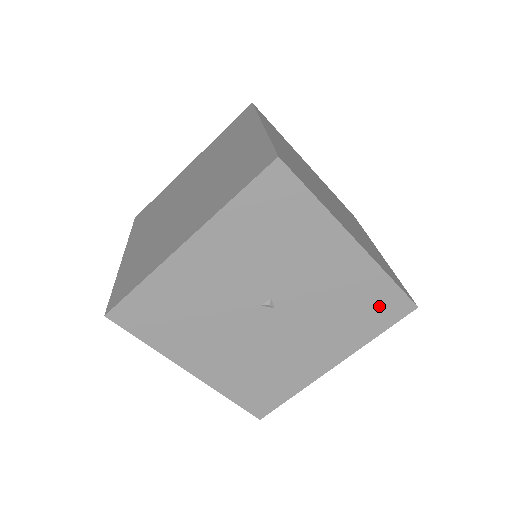
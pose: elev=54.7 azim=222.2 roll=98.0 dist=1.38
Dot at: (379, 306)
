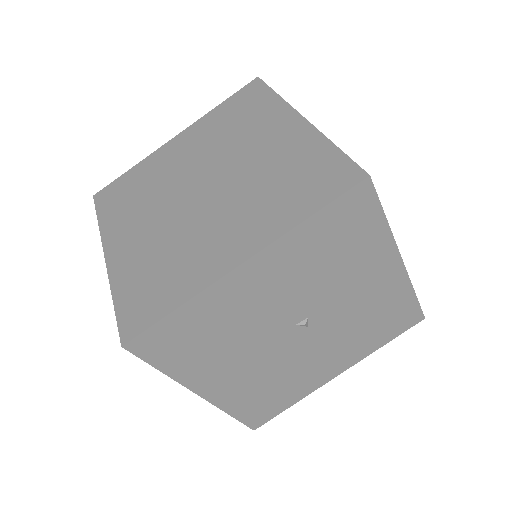
Dot at: (396, 319)
